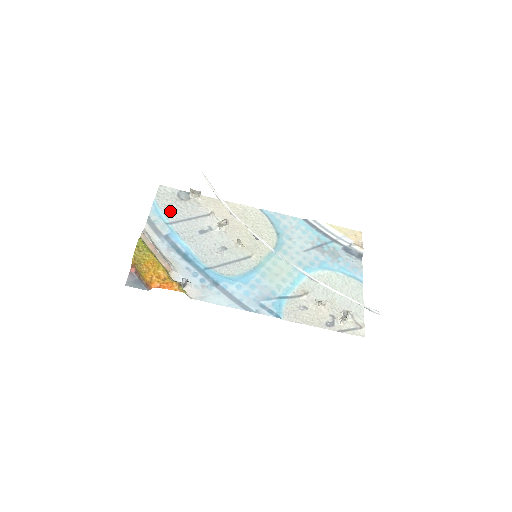
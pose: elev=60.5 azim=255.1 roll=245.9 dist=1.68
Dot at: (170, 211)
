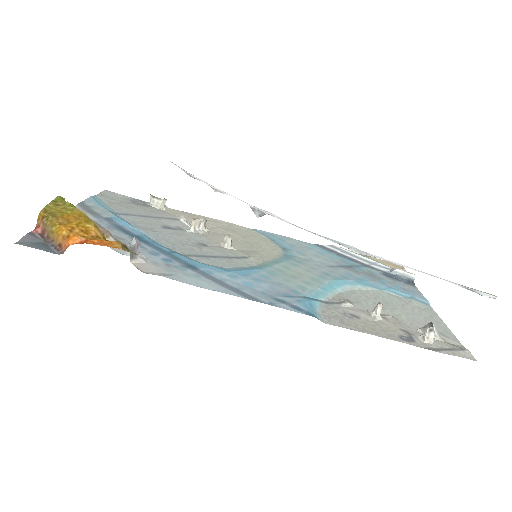
Dot at: (118, 206)
